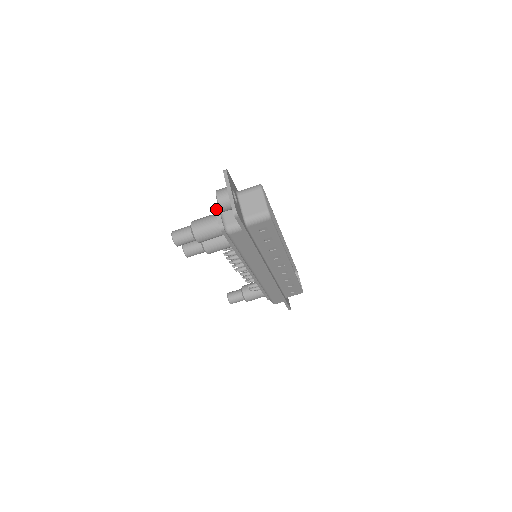
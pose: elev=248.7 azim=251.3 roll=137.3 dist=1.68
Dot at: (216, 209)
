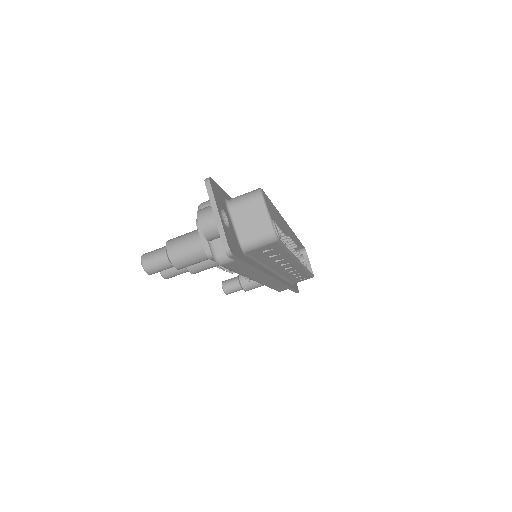
Dot at: (199, 228)
